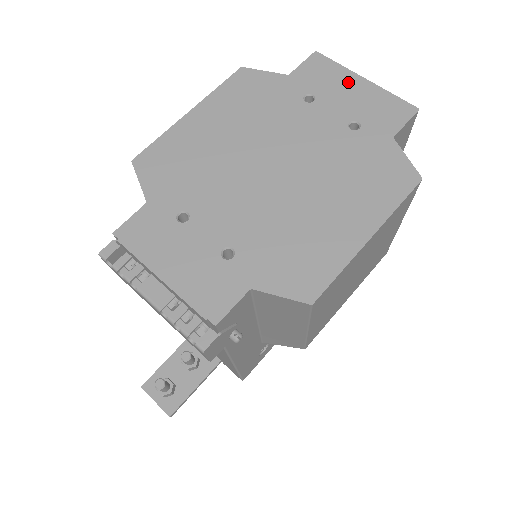
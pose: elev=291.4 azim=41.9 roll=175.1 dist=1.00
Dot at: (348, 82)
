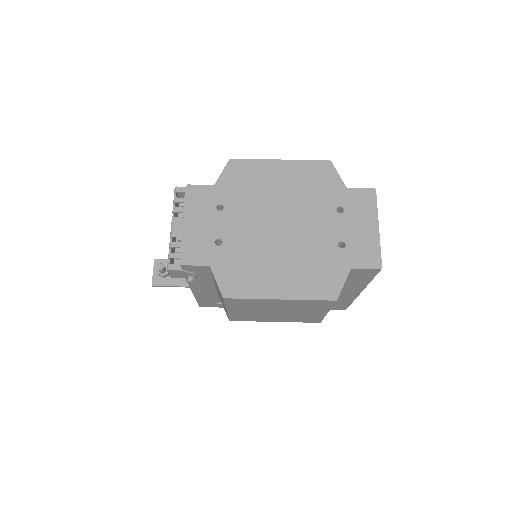
Dot at: (368, 221)
